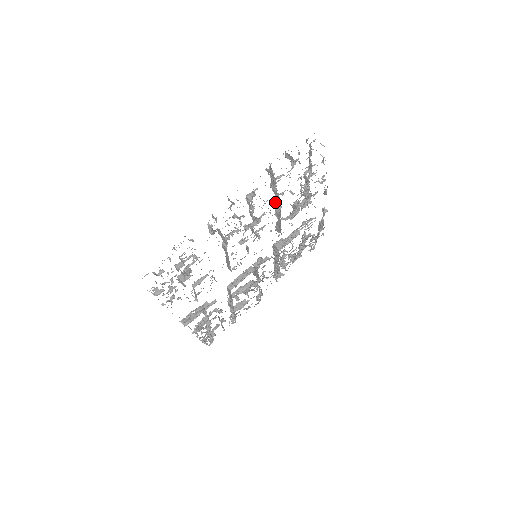
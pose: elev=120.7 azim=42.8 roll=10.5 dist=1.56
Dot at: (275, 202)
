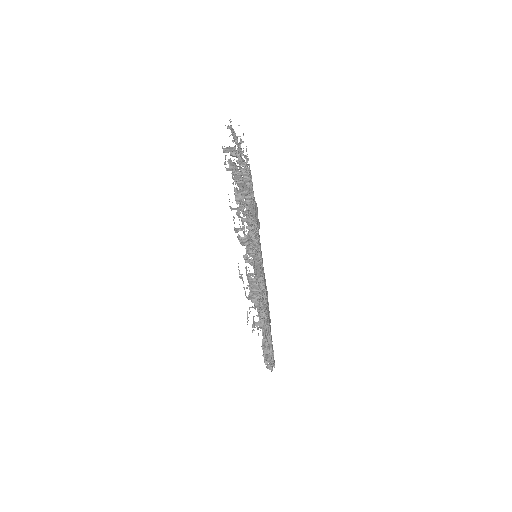
Dot at: occluded
